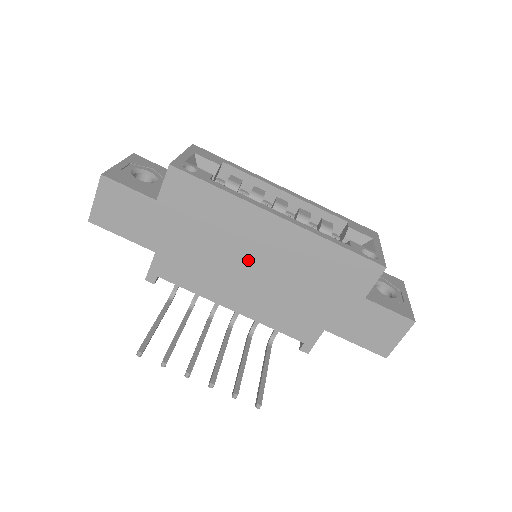
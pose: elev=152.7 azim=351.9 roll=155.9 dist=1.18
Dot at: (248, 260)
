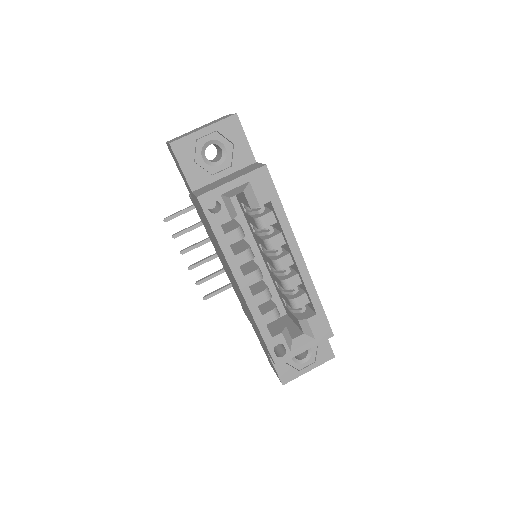
Dot at: occluded
